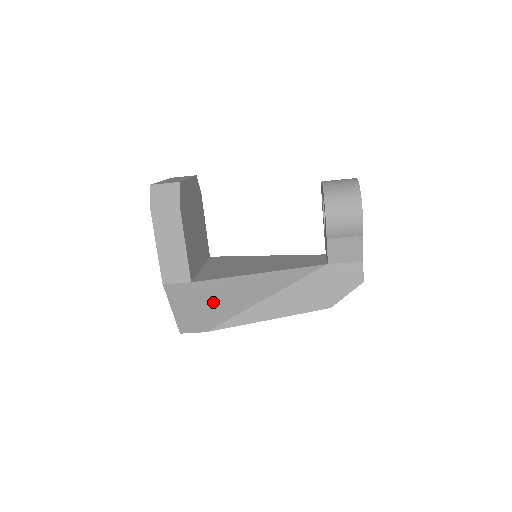
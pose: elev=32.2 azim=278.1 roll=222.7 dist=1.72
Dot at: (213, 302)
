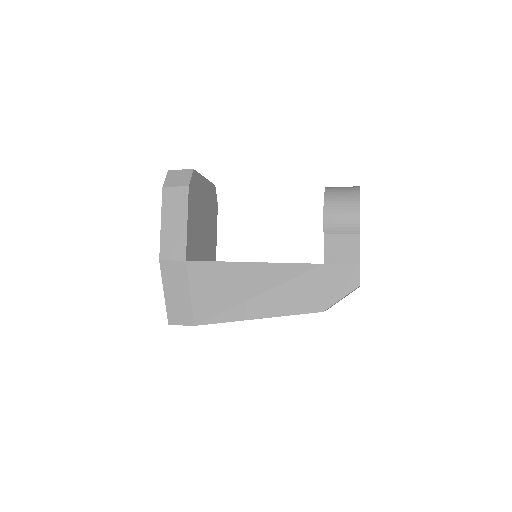
Dot at: (205, 289)
